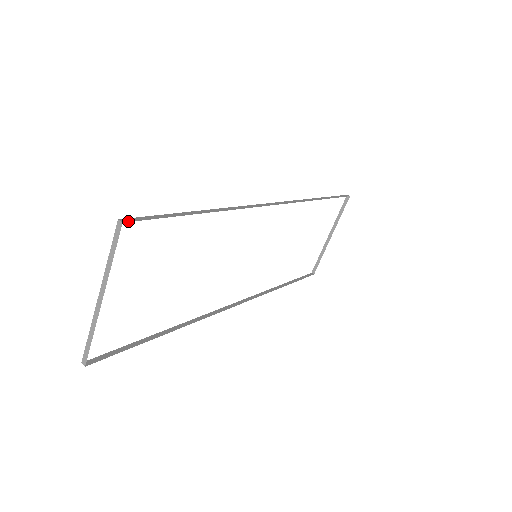
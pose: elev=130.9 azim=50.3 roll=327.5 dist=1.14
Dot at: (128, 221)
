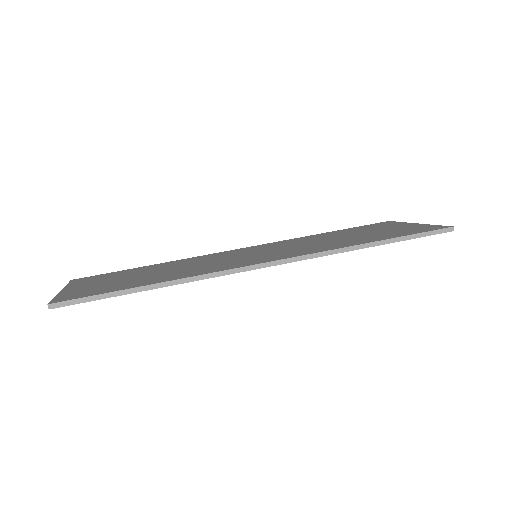
Dot at: (55, 307)
